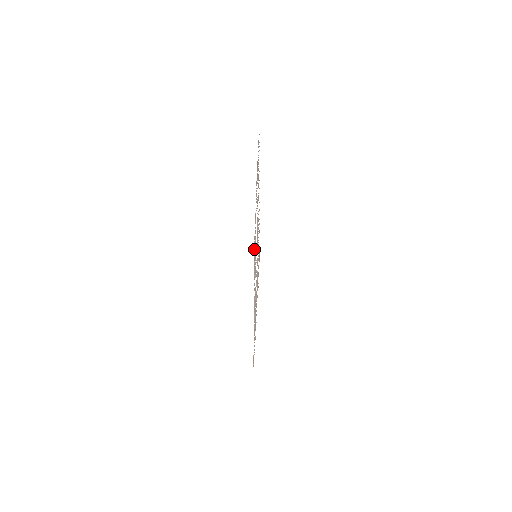
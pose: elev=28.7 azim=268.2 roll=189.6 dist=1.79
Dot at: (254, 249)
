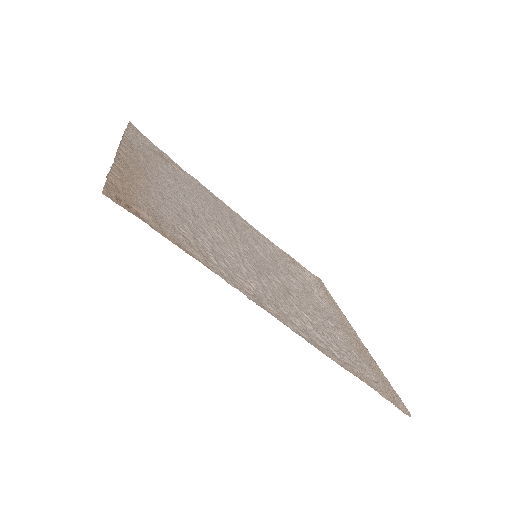
Dot at: (290, 265)
